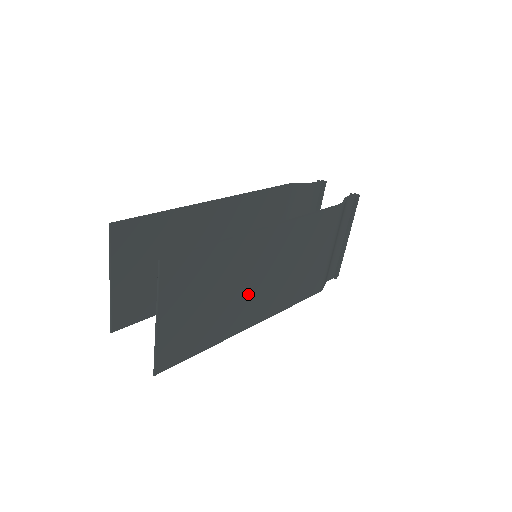
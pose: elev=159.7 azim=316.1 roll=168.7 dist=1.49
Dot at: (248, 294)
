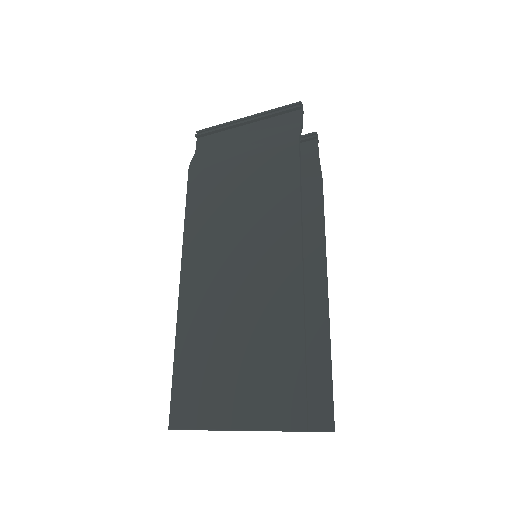
Dot at: occluded
